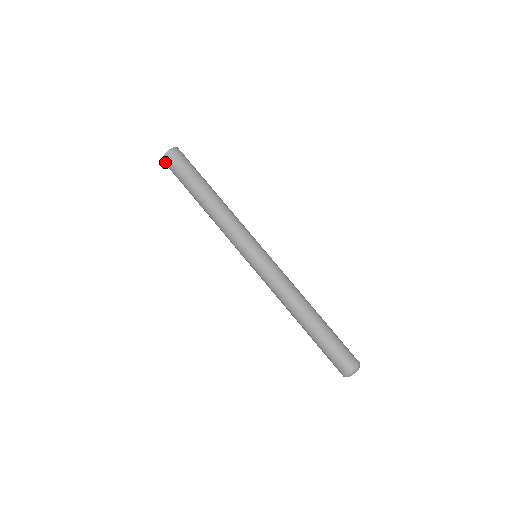
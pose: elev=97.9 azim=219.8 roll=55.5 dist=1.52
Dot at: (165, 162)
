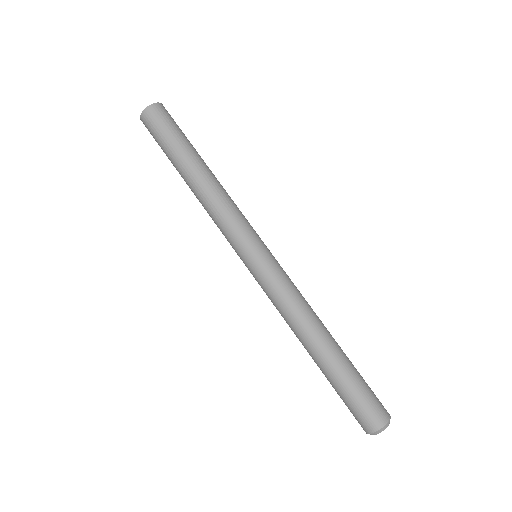
Dot at: (143, 121)
